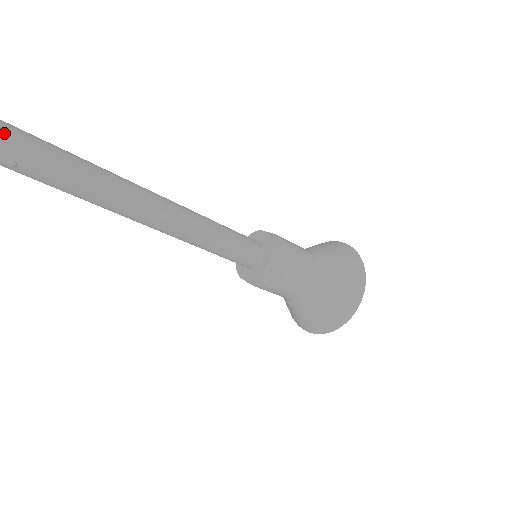
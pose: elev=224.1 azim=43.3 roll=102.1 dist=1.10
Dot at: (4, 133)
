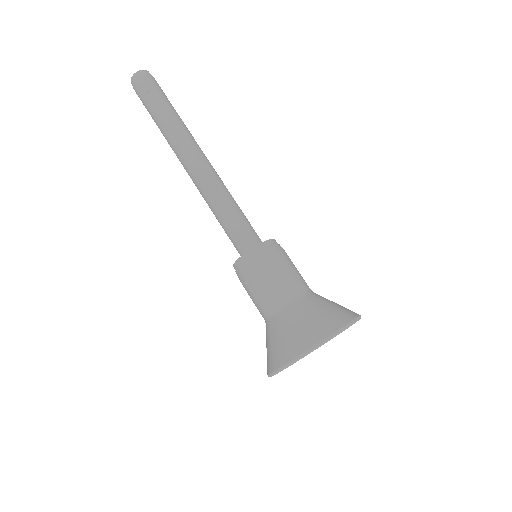
Dot at: (155, 81)
